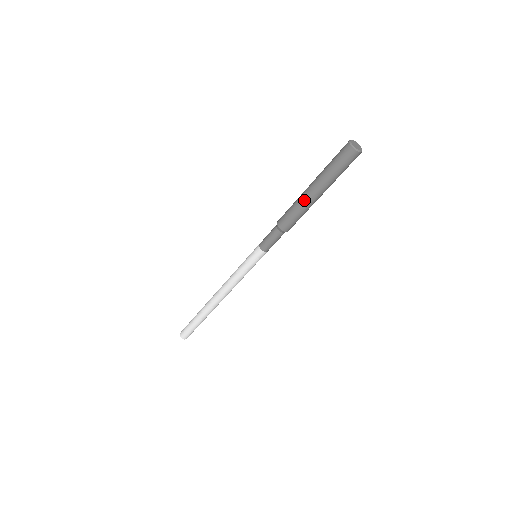
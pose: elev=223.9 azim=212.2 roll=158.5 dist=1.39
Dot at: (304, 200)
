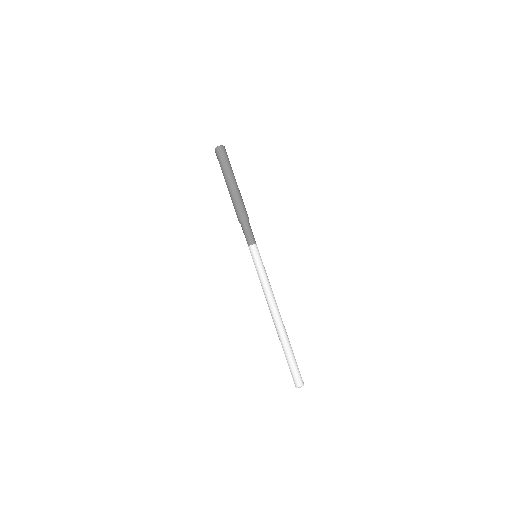
Dot at: occluded
